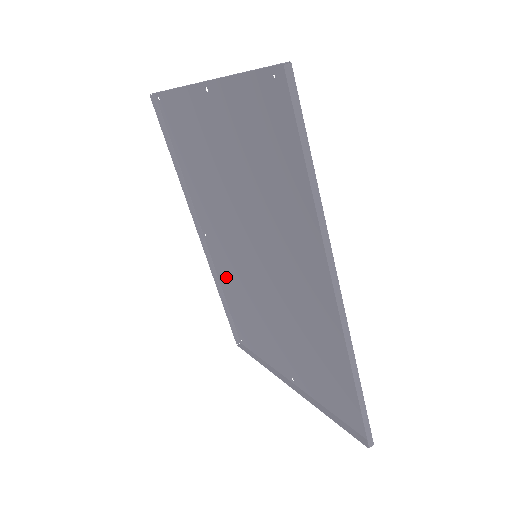
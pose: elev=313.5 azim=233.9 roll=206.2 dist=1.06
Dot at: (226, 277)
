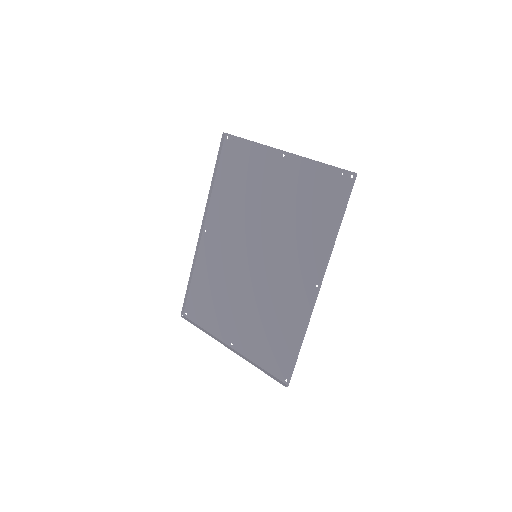
Dot at: (207, 264)
